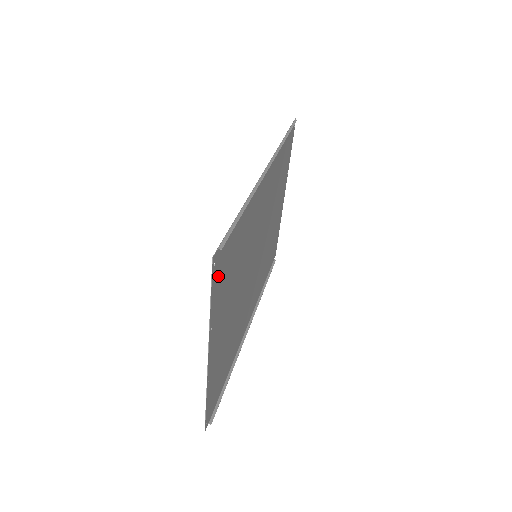
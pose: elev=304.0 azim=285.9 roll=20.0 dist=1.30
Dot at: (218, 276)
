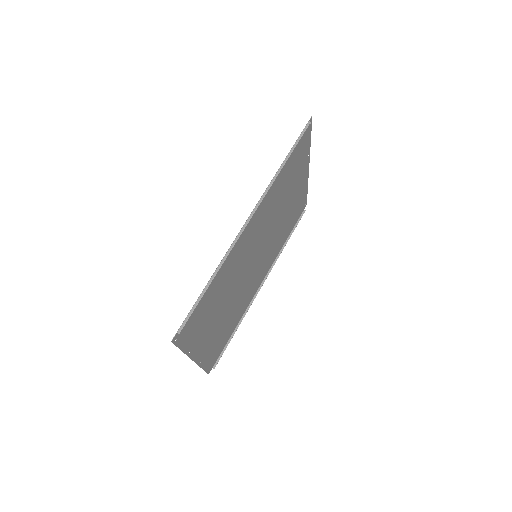
Dot at: (186, 334)
